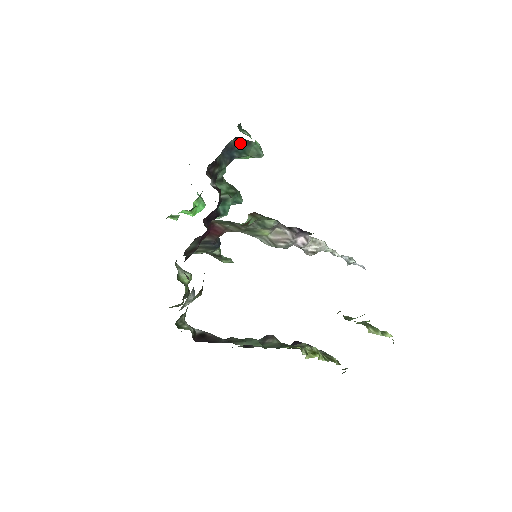
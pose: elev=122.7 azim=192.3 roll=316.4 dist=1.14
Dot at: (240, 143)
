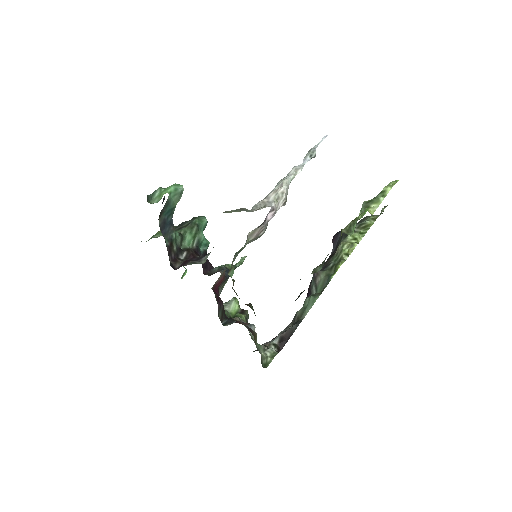
Dot at: (164, 213)
